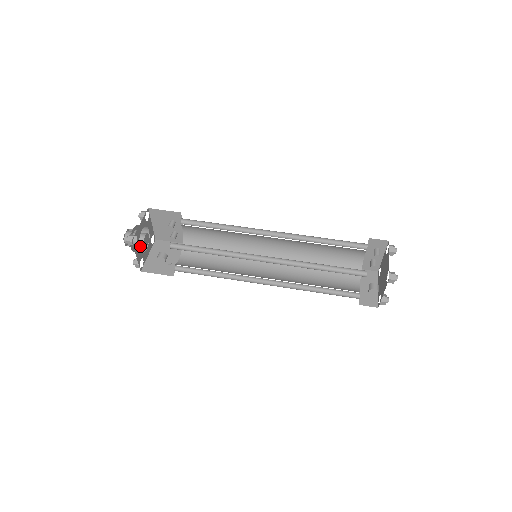
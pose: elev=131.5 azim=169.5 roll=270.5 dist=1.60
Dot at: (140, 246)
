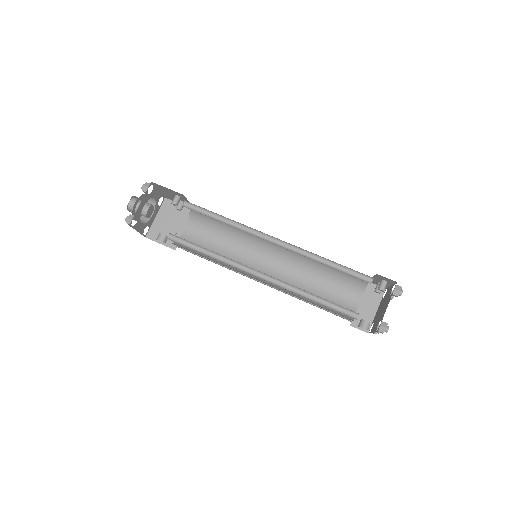
Dot at: occluded
